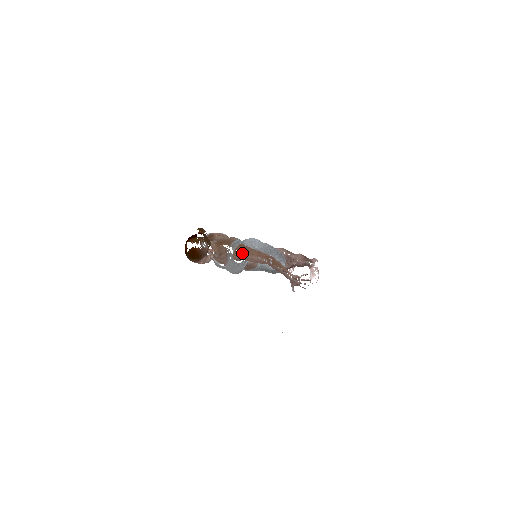
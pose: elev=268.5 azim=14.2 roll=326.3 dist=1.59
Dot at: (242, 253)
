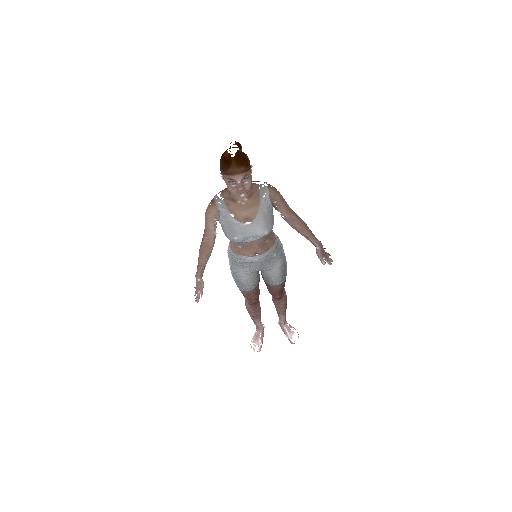
Dot at: (275, 188)
